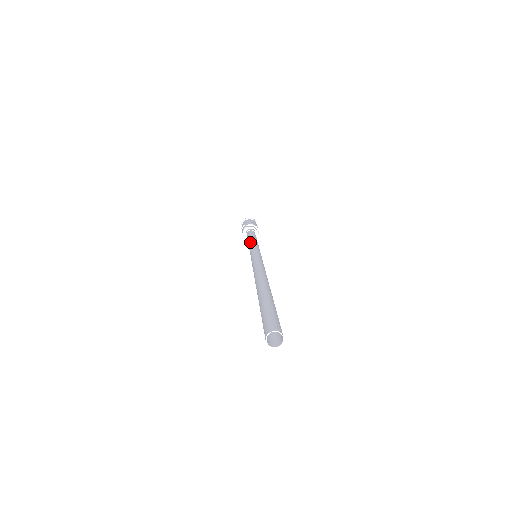
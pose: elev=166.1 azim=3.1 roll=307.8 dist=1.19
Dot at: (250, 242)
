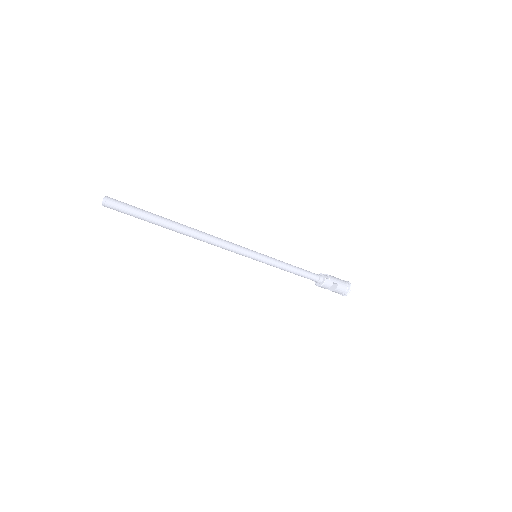
Dot at: occluded
